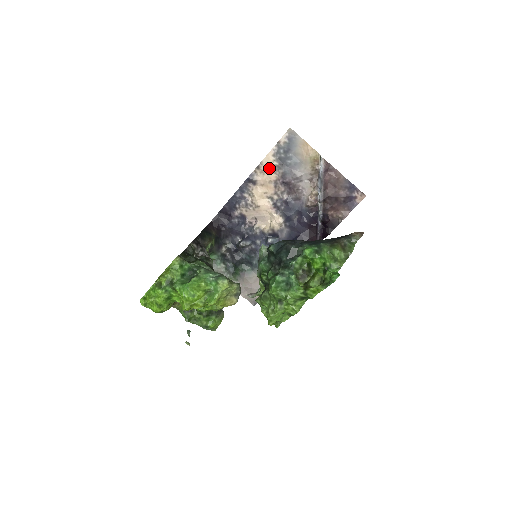
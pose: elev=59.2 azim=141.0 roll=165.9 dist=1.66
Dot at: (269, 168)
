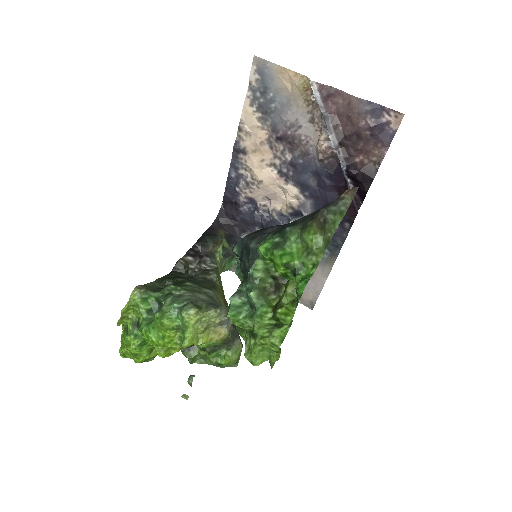
Dot at: (253, 125)
